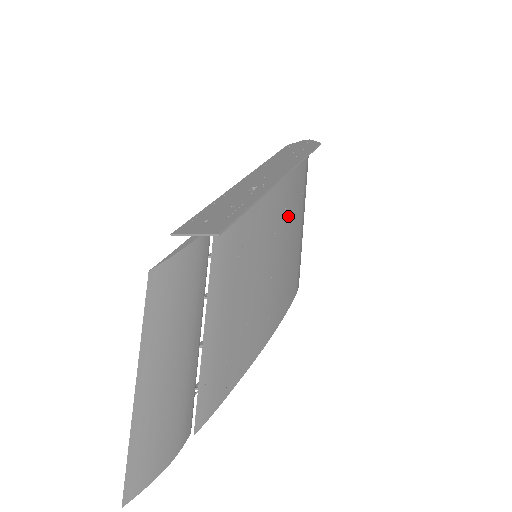
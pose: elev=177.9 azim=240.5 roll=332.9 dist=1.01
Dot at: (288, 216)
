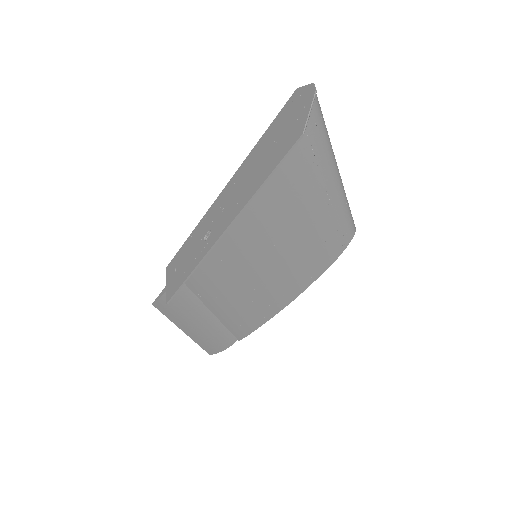
Dot at: (276, 228)
